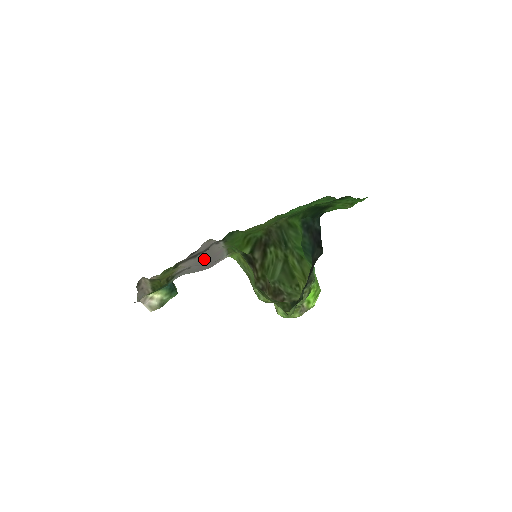
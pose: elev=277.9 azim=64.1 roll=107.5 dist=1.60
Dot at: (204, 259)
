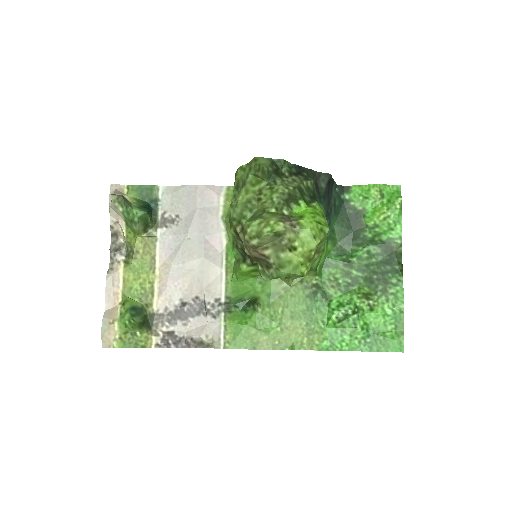
Dot at: (194, 263)
